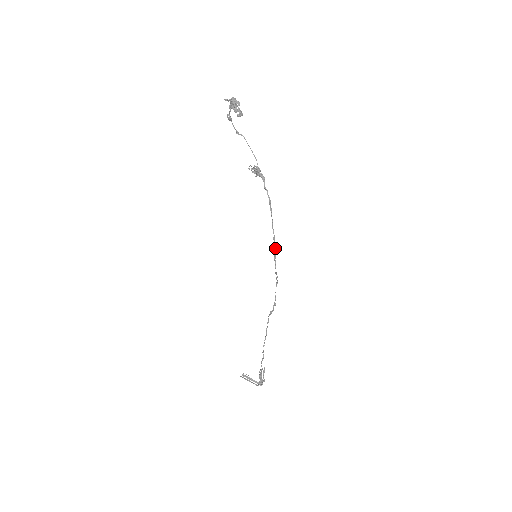
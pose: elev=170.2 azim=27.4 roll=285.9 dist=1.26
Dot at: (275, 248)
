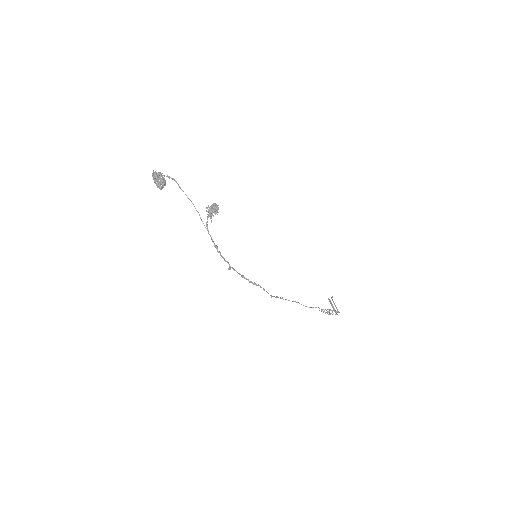
Dot at: occluded
